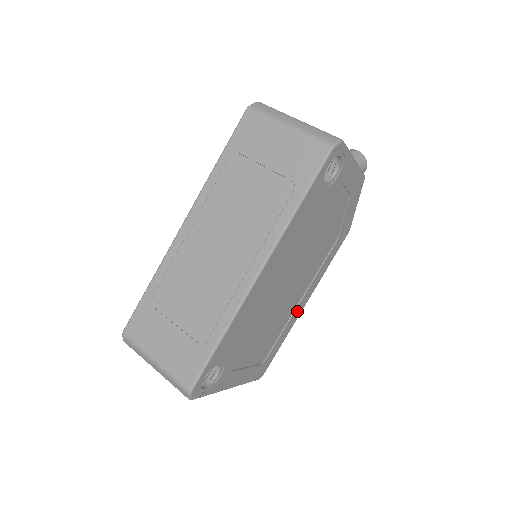
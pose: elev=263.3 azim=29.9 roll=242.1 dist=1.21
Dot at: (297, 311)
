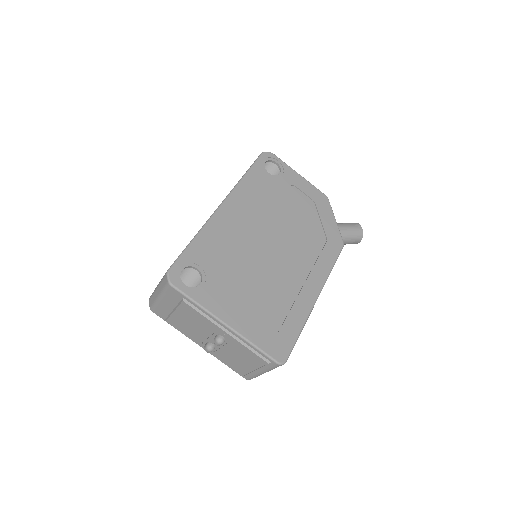
Dot at: (305, 296)
